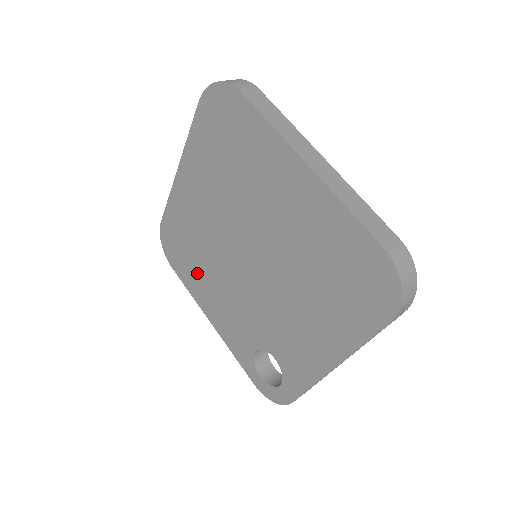
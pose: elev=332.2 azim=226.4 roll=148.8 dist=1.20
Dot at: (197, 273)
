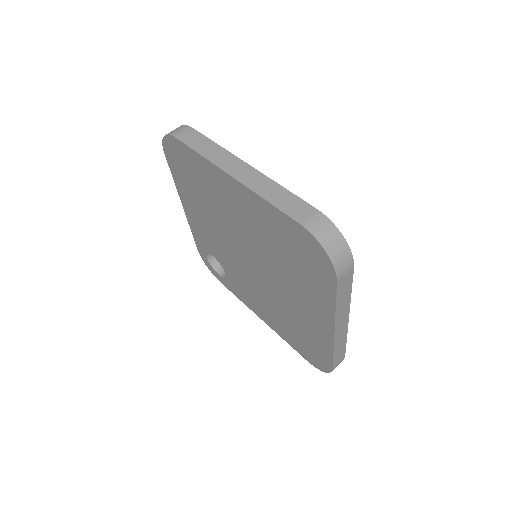
Dot at: (193, 195)
